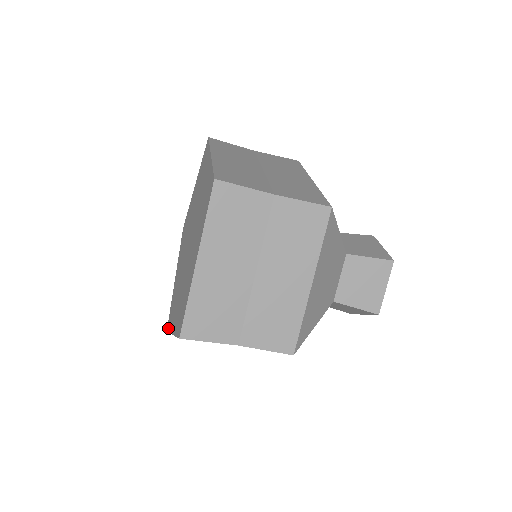
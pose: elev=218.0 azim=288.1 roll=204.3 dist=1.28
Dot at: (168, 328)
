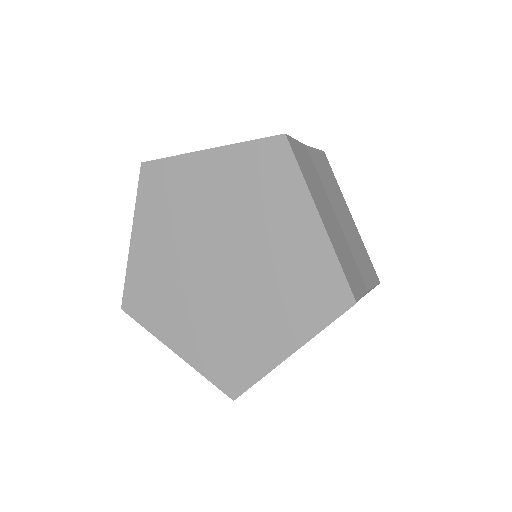
Dot at: (134, 315)
